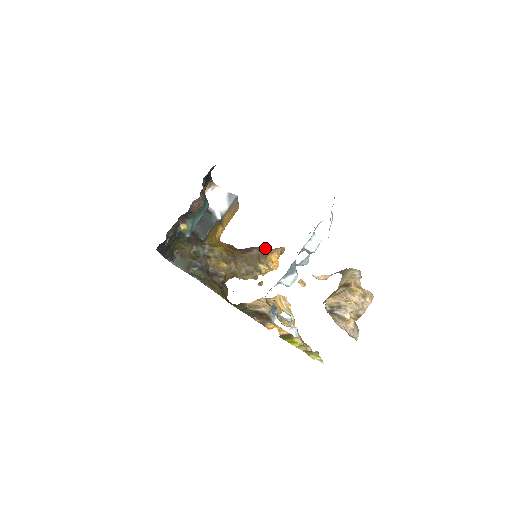
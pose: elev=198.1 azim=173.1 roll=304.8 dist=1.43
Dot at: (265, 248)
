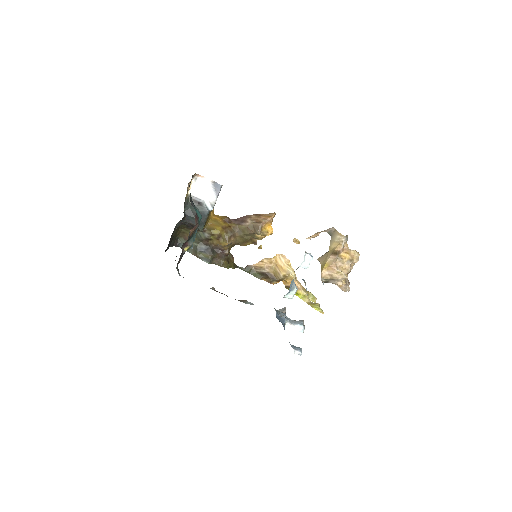
Dot at: (258, 216)
